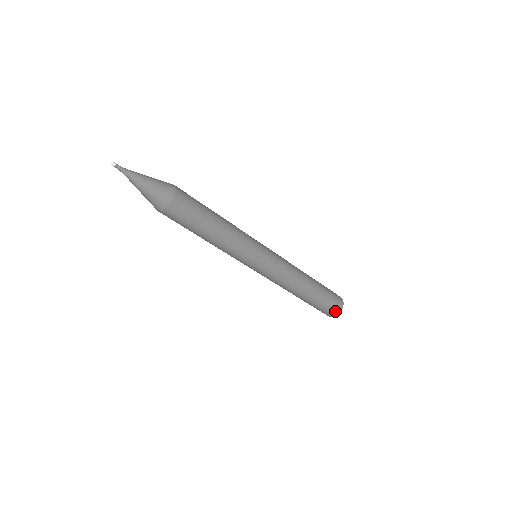
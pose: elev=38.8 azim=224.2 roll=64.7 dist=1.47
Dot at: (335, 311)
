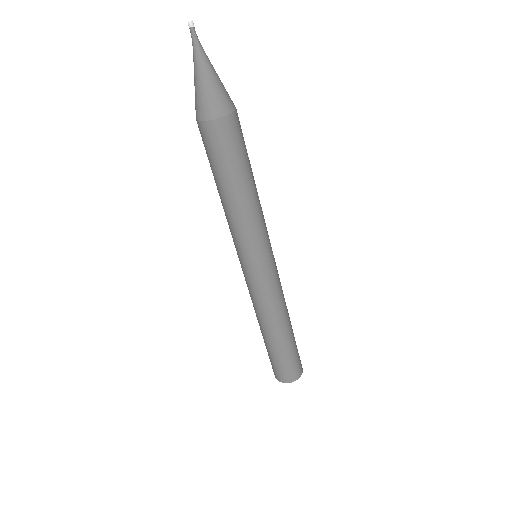
Dot at: (300, 369)
